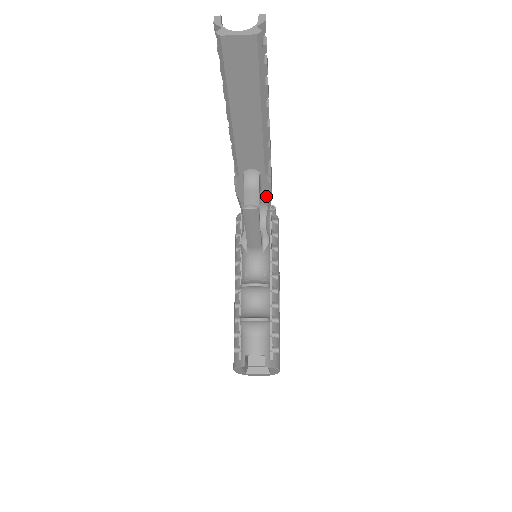
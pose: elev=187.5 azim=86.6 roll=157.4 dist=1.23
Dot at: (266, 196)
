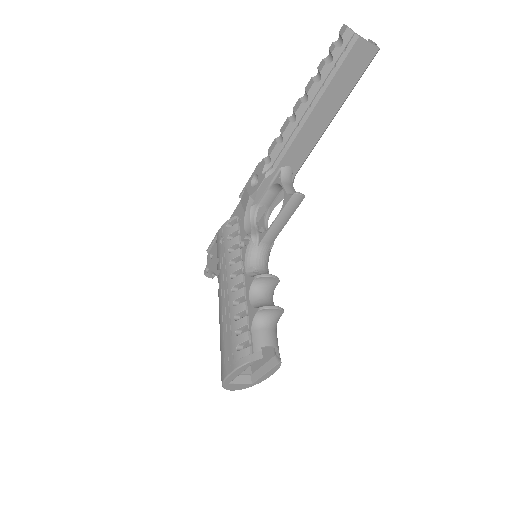
Dot at: (279, 199)
